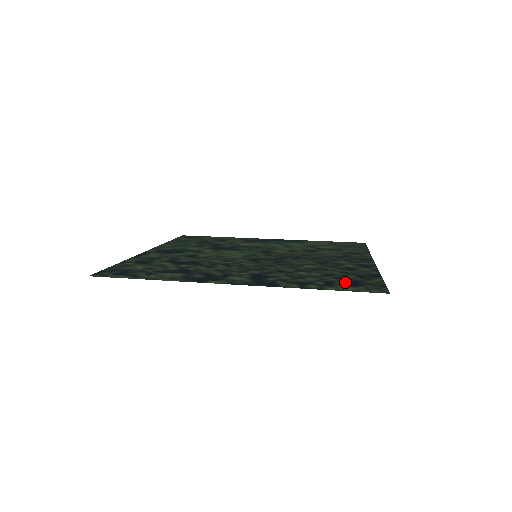
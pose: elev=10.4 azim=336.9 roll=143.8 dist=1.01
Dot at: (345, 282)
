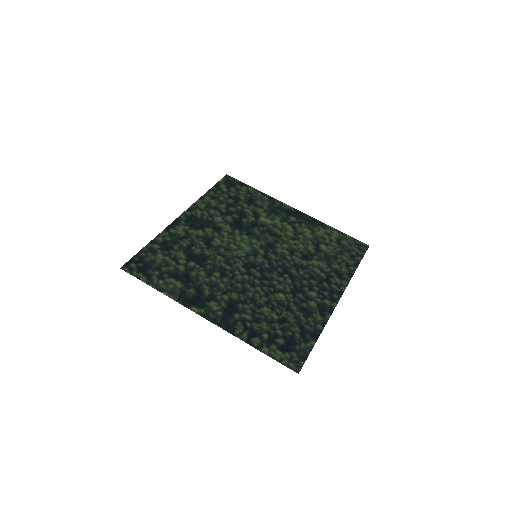
Dot at: (284, 341)
